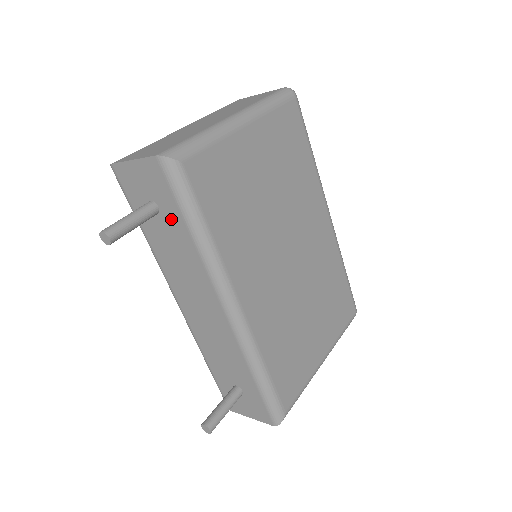
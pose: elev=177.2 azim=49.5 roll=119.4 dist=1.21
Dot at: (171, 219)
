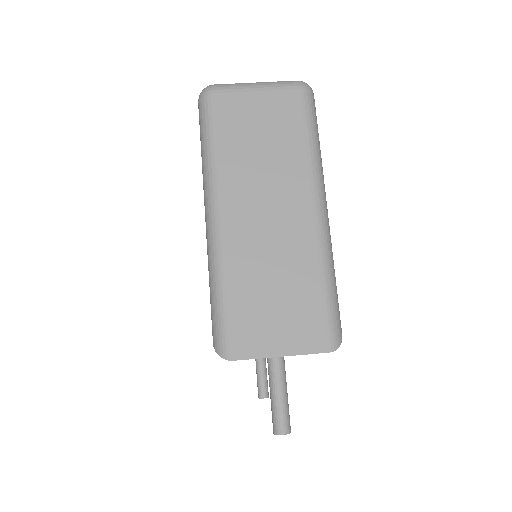
Dot at: occluded
